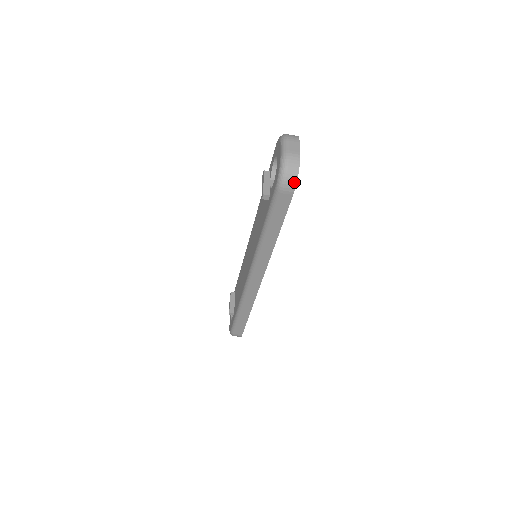
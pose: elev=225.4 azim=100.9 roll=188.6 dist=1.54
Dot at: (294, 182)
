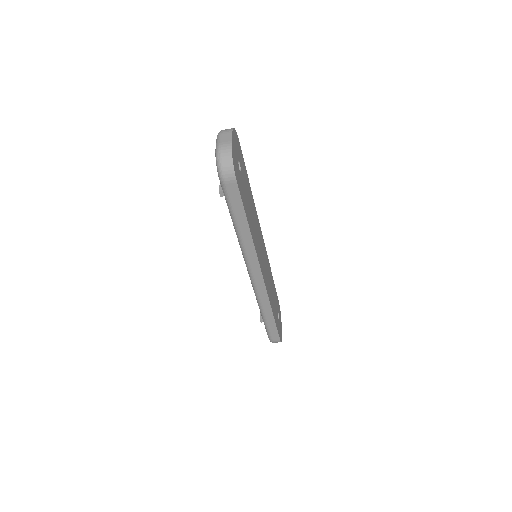
Dot at: (231, 170)
